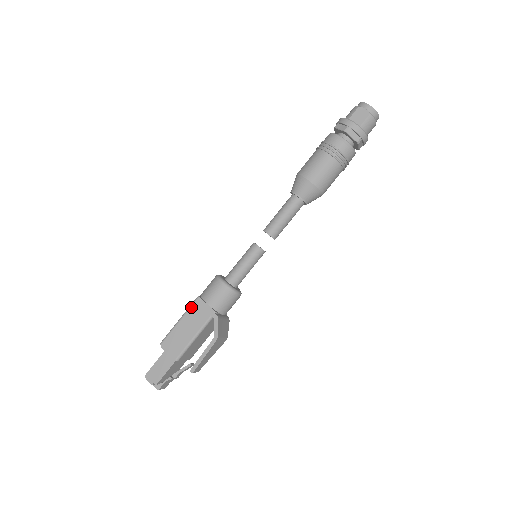
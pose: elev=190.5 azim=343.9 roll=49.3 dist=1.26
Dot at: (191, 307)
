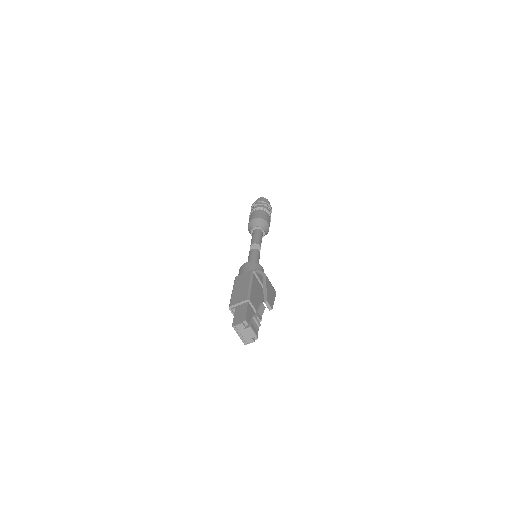
Dot at: (235, 282)
